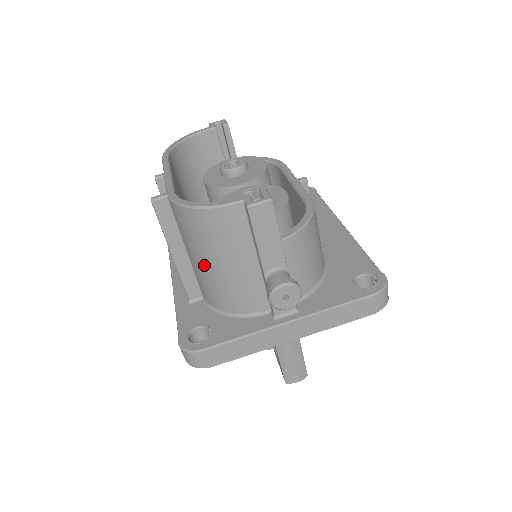
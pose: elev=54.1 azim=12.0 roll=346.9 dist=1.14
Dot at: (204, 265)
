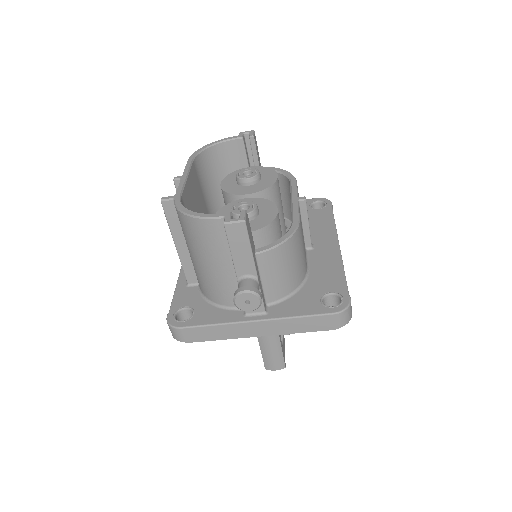
Dot at: (195, 260)
